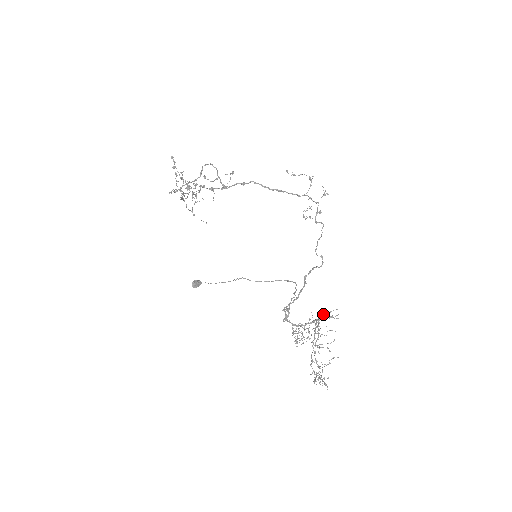
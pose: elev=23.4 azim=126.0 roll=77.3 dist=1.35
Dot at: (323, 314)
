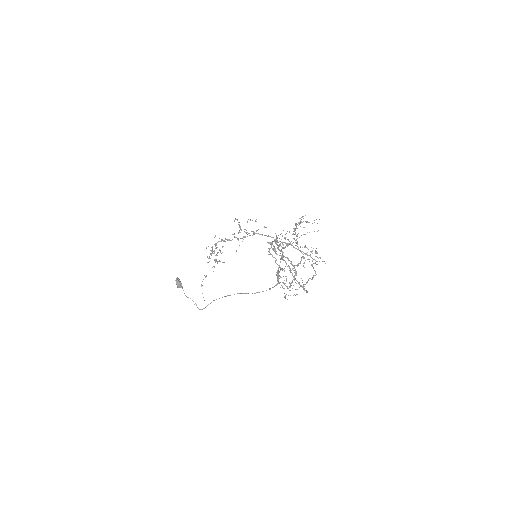
Dot at: (303, 266)
